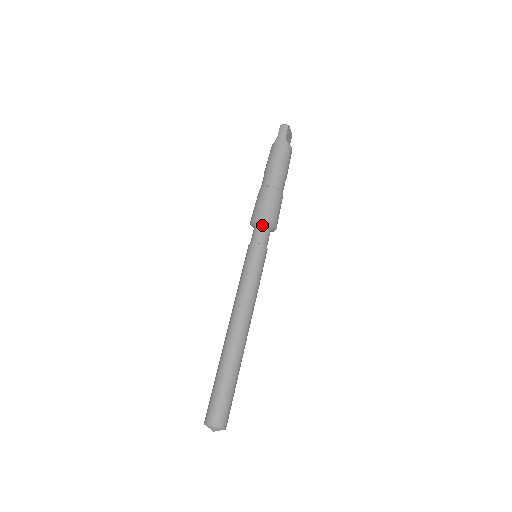
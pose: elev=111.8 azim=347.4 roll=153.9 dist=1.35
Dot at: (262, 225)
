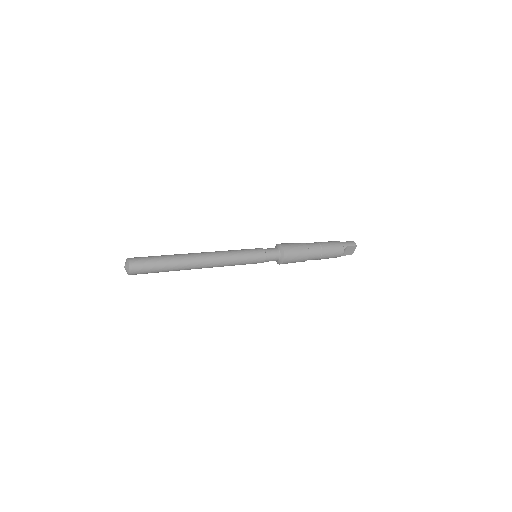
Dot at: (279, 250)
